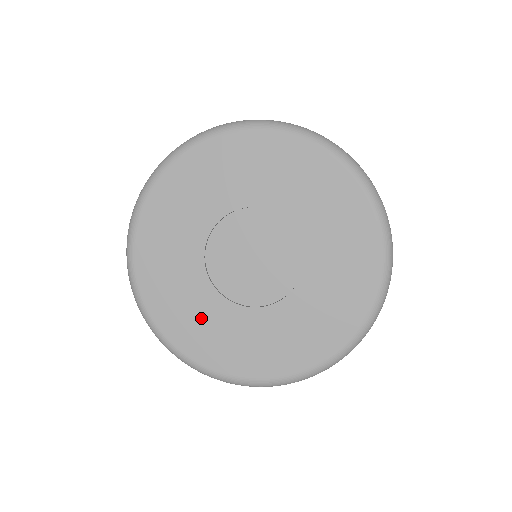
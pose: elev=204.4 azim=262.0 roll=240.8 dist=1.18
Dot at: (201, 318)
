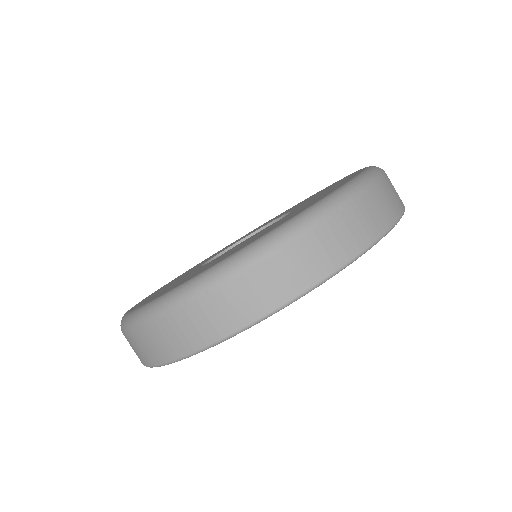
Dot at: occluded
